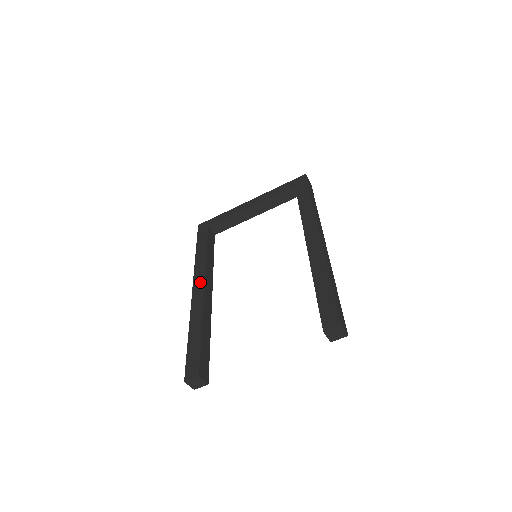
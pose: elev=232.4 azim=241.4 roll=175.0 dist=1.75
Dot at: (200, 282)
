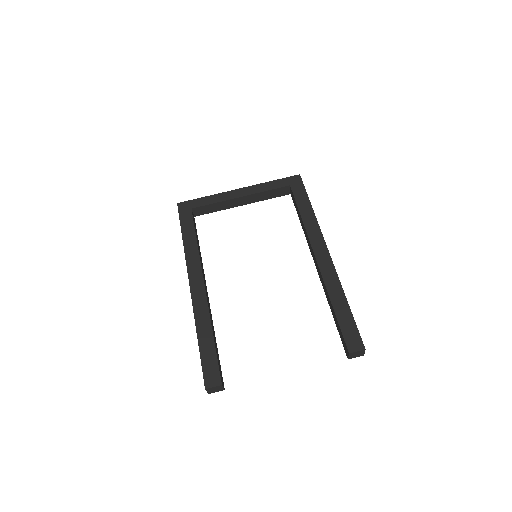
Dot at: (197, 276)
